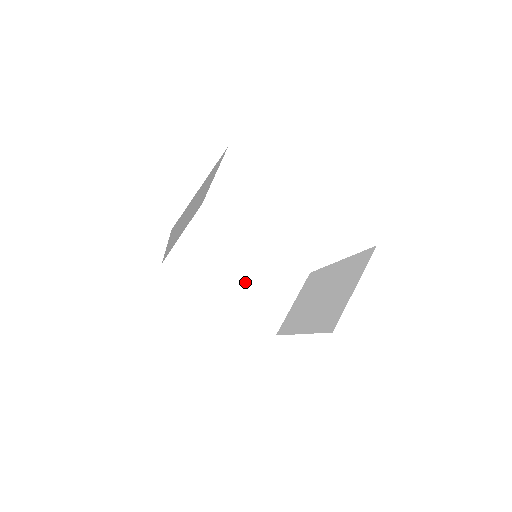
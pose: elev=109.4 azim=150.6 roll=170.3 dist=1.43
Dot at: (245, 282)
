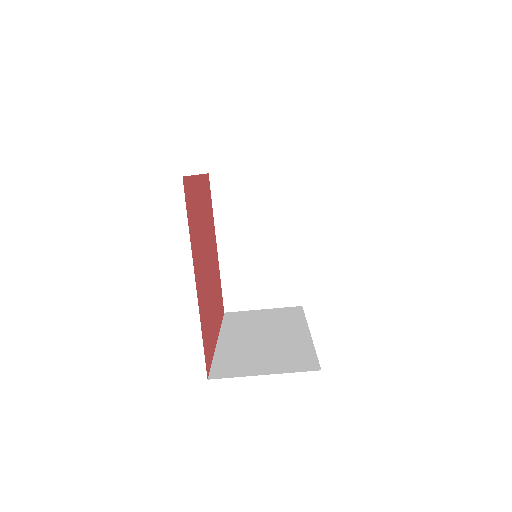
Dot at: (249, 255)
